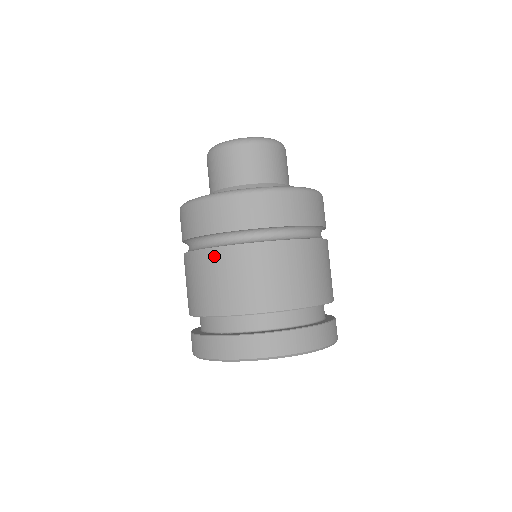
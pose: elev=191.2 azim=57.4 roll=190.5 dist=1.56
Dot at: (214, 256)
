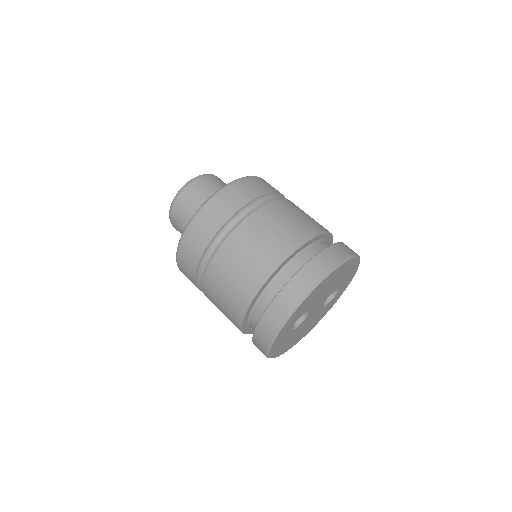
Dot at: (210, 278)
